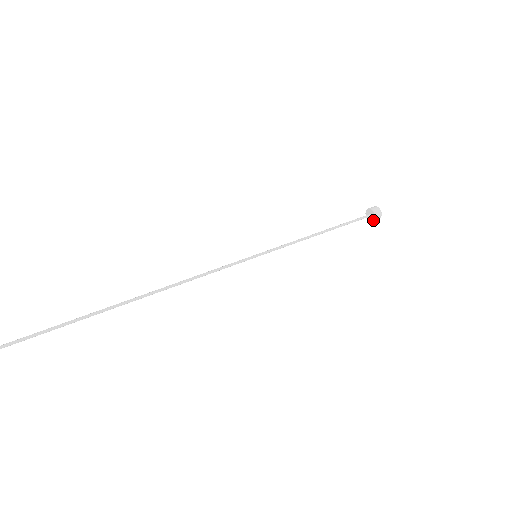
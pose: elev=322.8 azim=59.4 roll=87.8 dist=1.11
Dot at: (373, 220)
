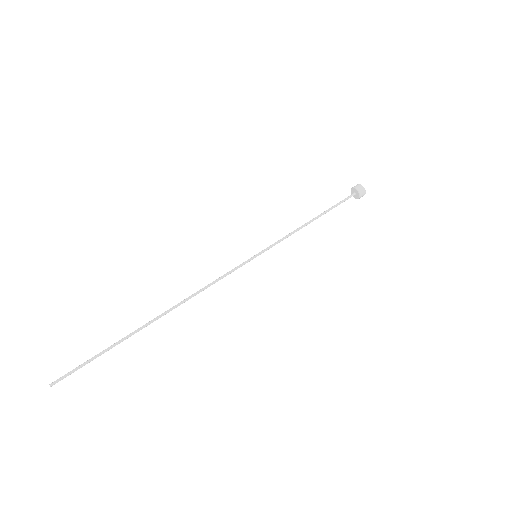
Dot at: (355, 198)
